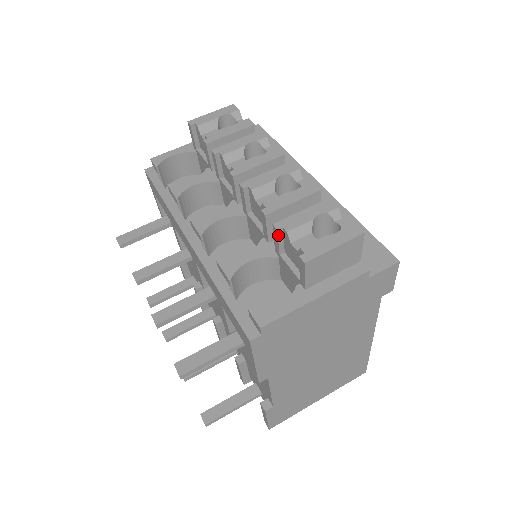
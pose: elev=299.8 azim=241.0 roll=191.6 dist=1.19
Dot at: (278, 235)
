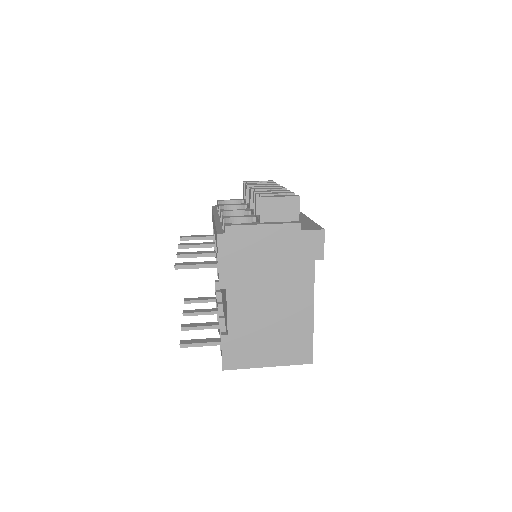
Dot at: (256, 198)
